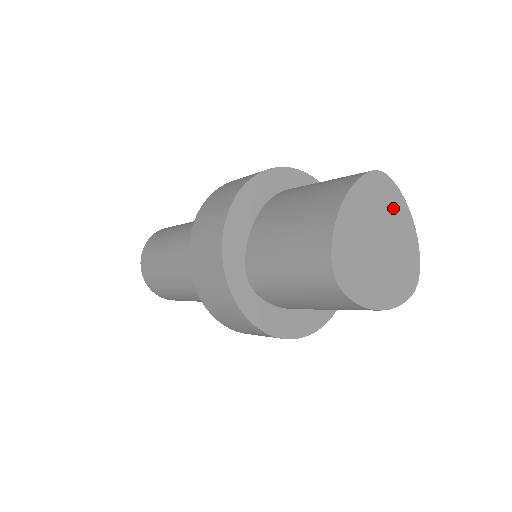
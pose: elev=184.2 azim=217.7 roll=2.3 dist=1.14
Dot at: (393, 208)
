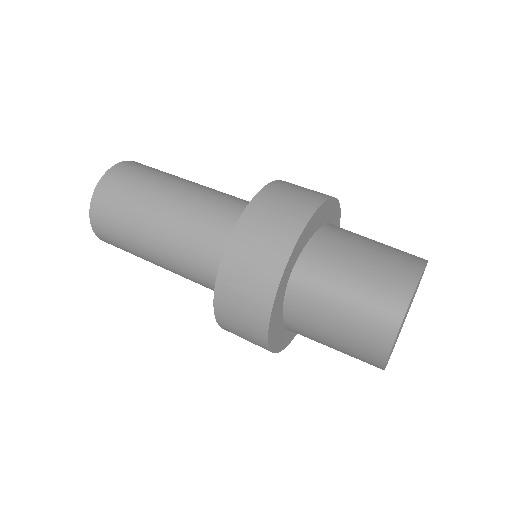
Dot at: occluded
